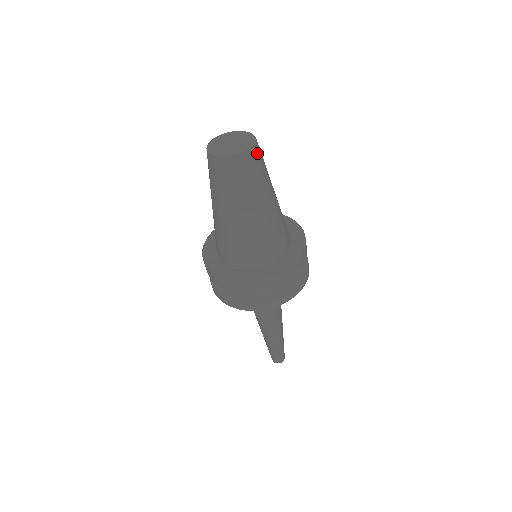
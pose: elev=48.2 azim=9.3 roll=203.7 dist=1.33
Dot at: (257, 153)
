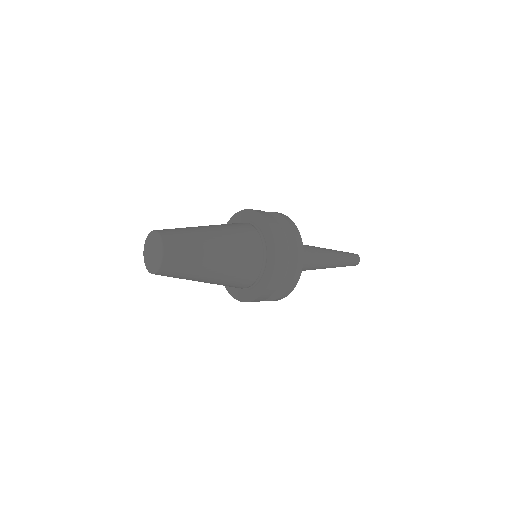
Dot at: (165, 272)
